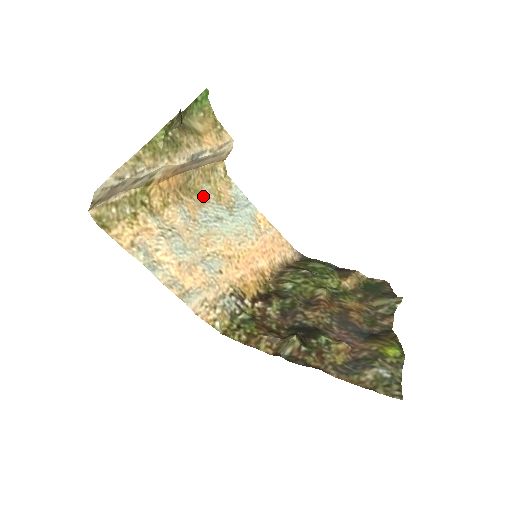
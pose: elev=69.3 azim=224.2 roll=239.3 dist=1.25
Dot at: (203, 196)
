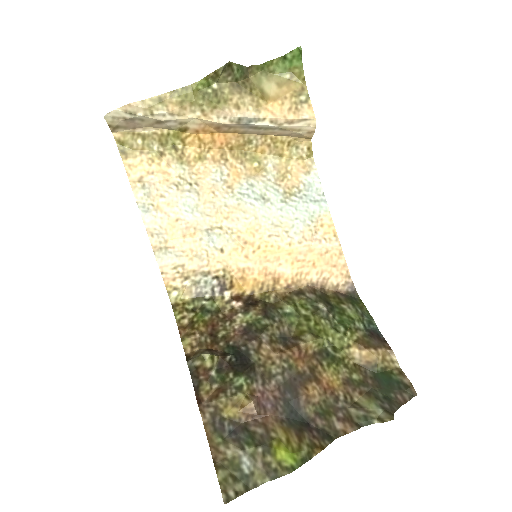
Dot at: (261, 167)
